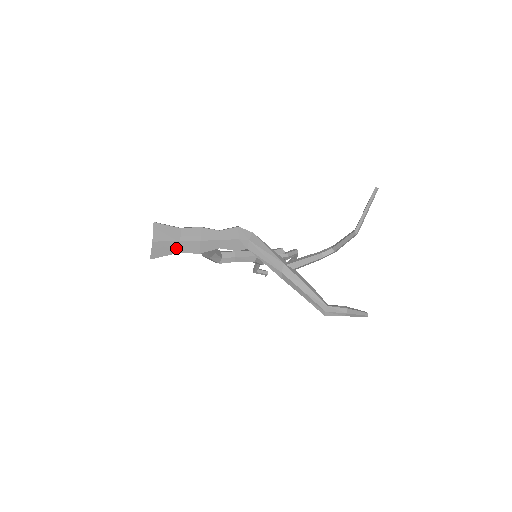
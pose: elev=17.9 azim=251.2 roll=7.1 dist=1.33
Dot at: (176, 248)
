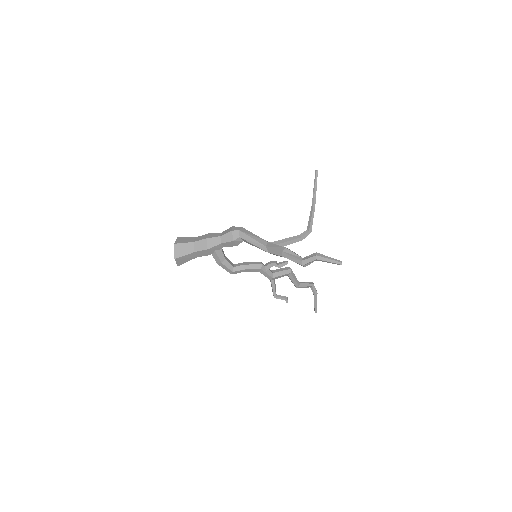
Dot at: (192, 248)
